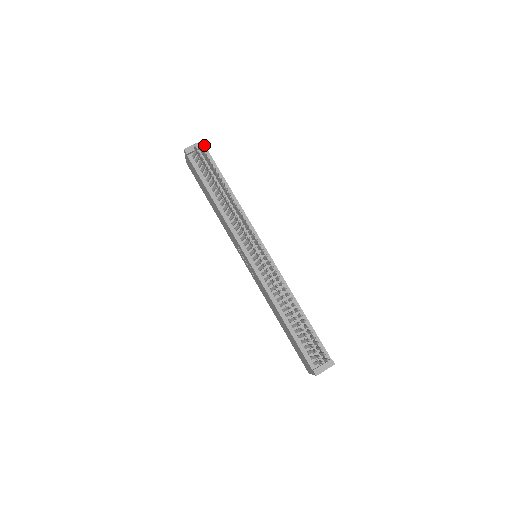
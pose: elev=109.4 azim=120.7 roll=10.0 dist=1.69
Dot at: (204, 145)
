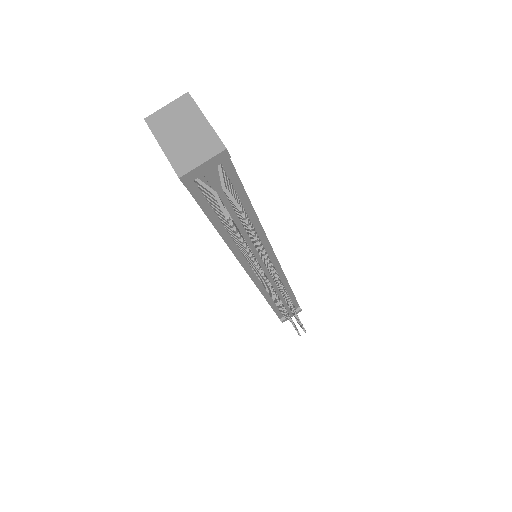
Dot at: (228, 158)
